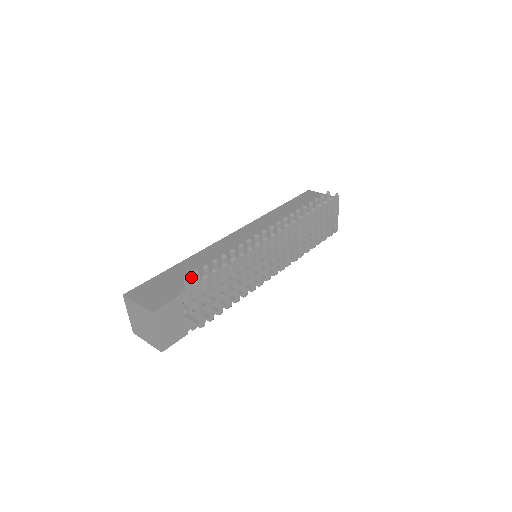
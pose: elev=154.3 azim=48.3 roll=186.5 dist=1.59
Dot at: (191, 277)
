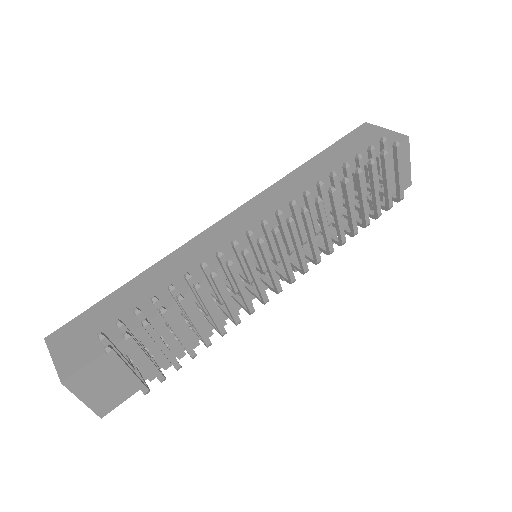
Dot at: occluded
